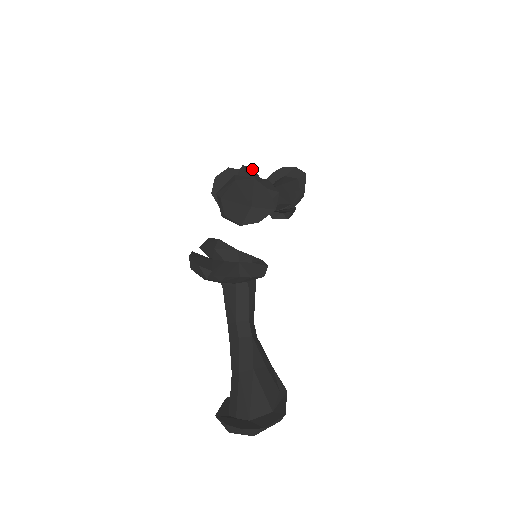
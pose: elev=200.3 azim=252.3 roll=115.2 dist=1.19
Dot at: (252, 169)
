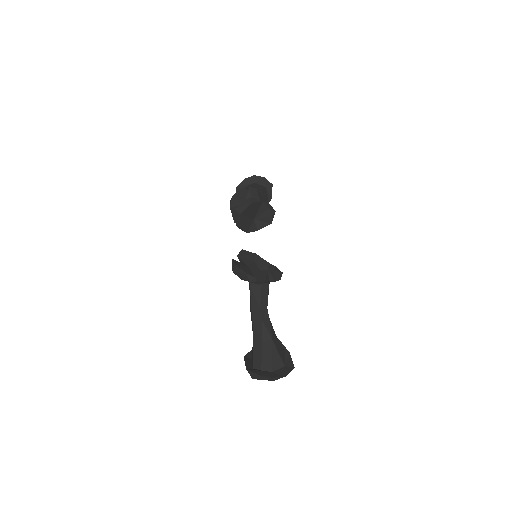
Dot at: (257, 191)
